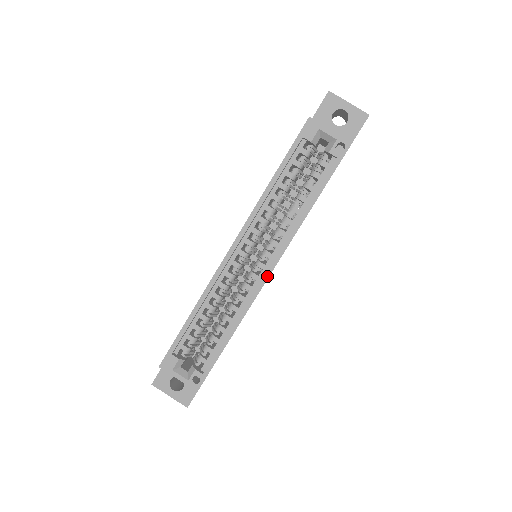
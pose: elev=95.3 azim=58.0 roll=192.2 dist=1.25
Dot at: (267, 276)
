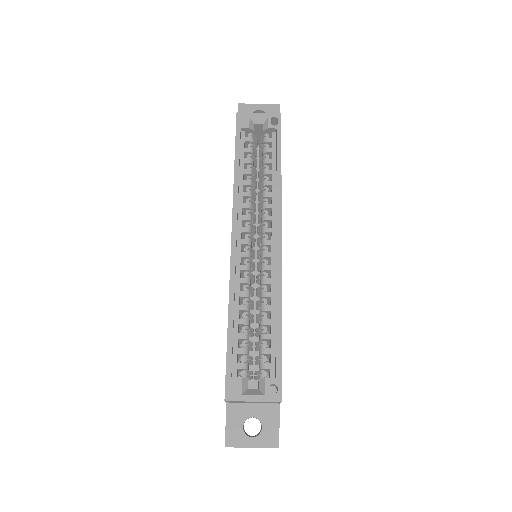
Dot at: (279, 245)
